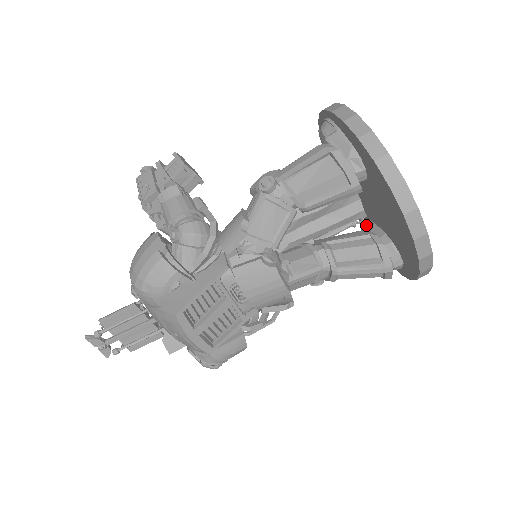
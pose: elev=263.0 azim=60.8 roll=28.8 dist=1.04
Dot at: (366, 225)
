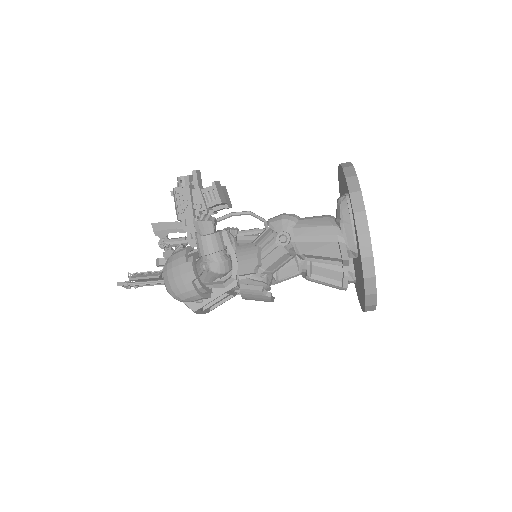
Dot at: occluded
